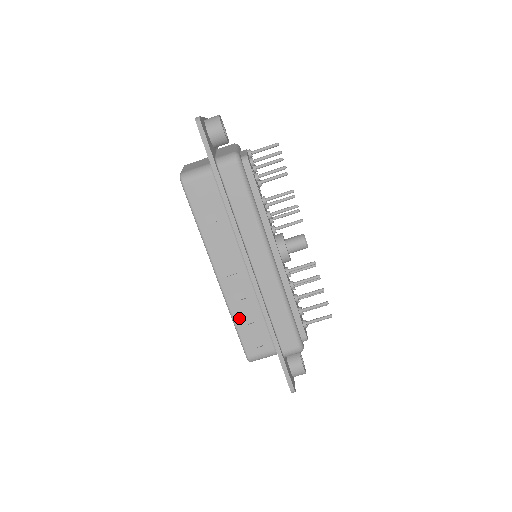
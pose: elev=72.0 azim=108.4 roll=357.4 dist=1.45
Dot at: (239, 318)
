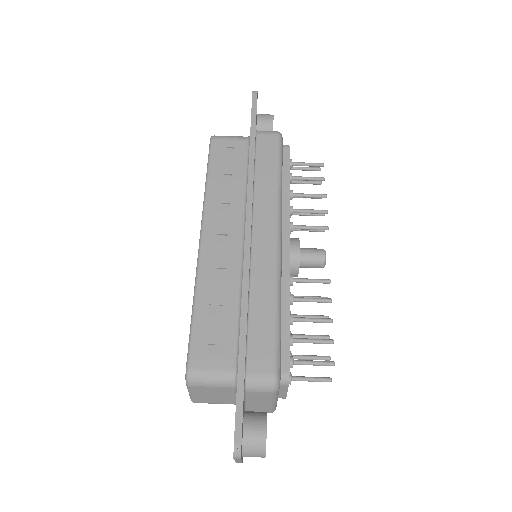
Dot at: (204, 302)
